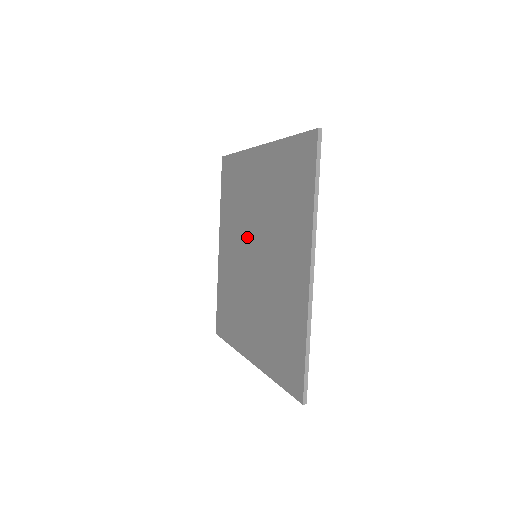
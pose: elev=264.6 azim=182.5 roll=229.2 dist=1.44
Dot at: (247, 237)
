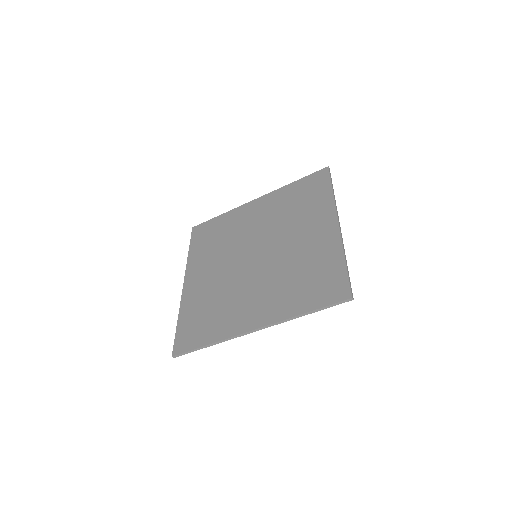
Dot at: (268, 238)
